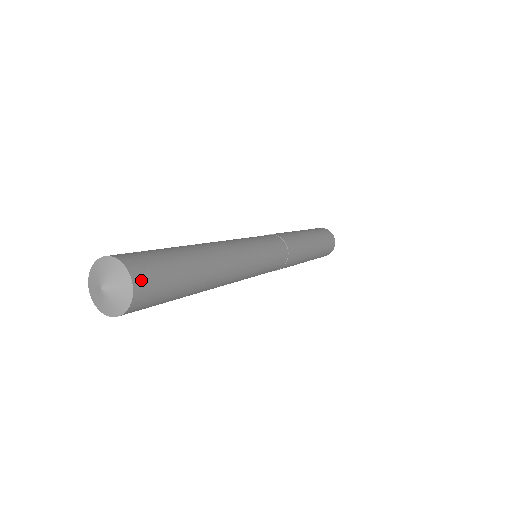
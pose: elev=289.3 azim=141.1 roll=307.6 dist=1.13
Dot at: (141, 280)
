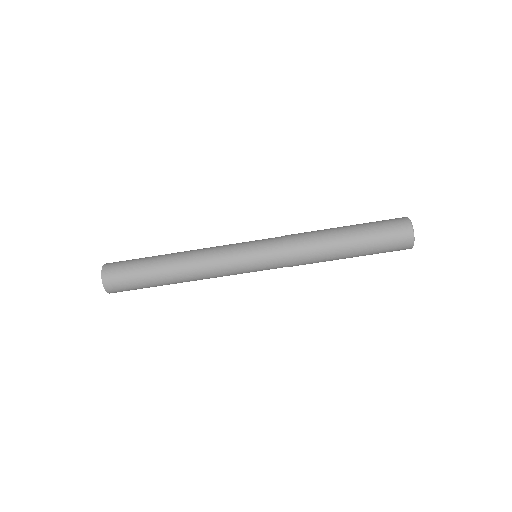
Dot at: (109, 282)
